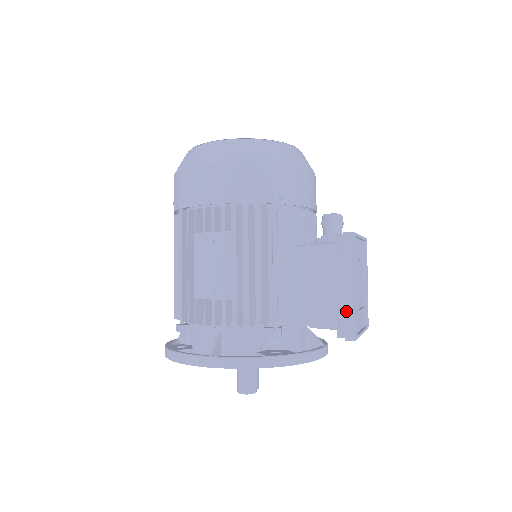
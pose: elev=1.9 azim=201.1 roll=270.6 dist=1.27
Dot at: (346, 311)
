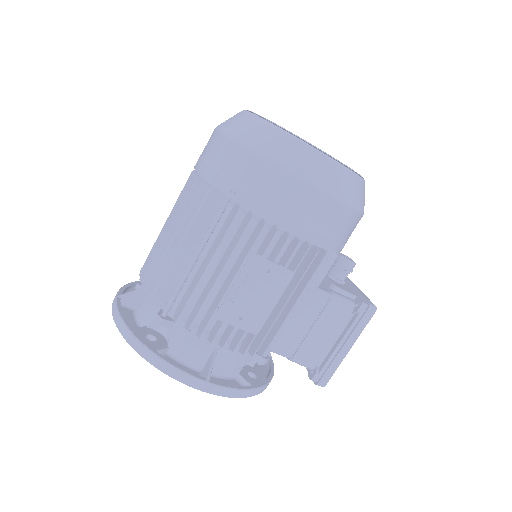
Dot at: (332, 365)
